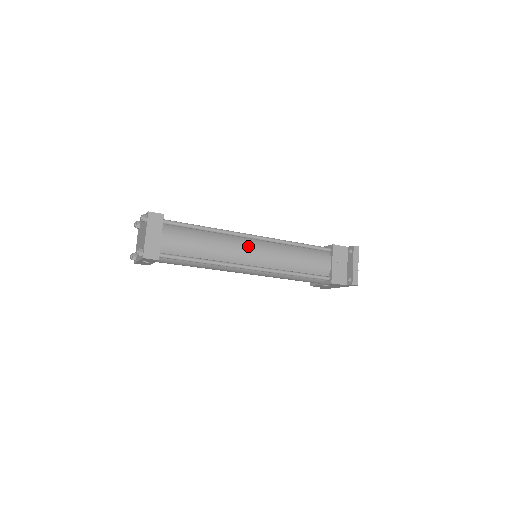
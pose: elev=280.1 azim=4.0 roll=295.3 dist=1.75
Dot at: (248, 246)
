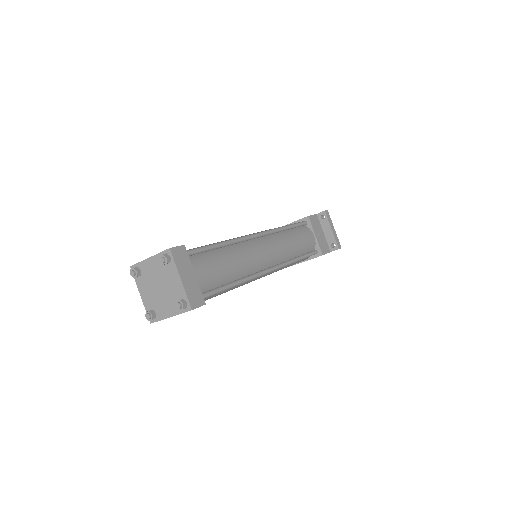
Dot at: (260, 248)
